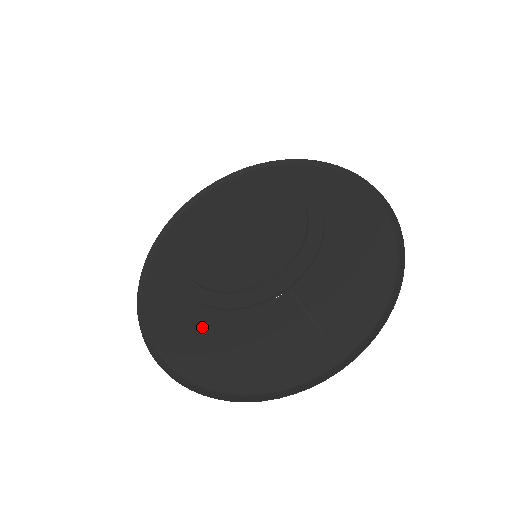
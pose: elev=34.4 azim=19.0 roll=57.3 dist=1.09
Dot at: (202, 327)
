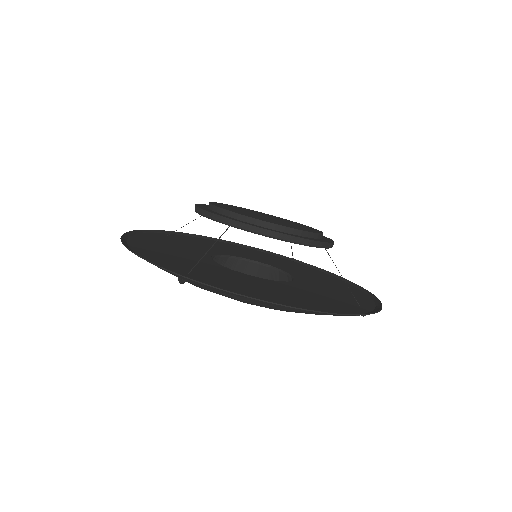
Dot at: (230, 278)
